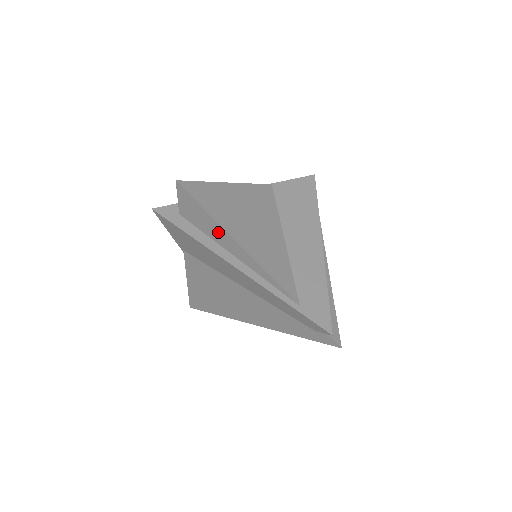
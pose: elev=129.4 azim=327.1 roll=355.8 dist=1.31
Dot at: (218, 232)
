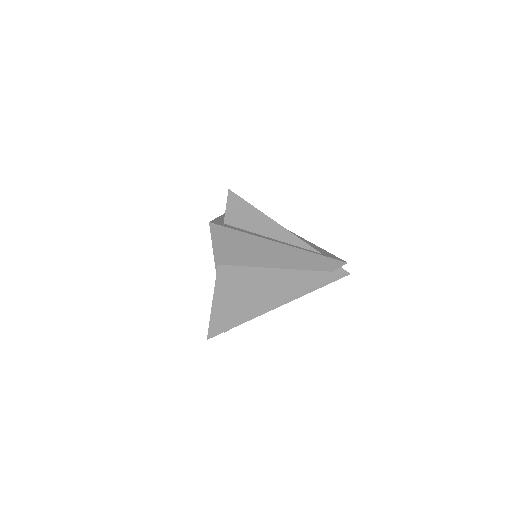
Dot at: (260, 222)
